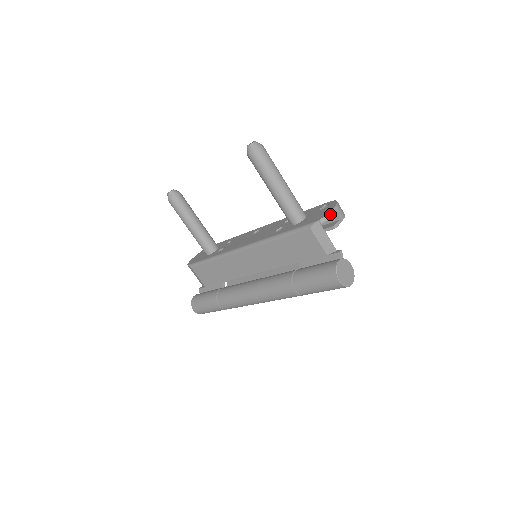
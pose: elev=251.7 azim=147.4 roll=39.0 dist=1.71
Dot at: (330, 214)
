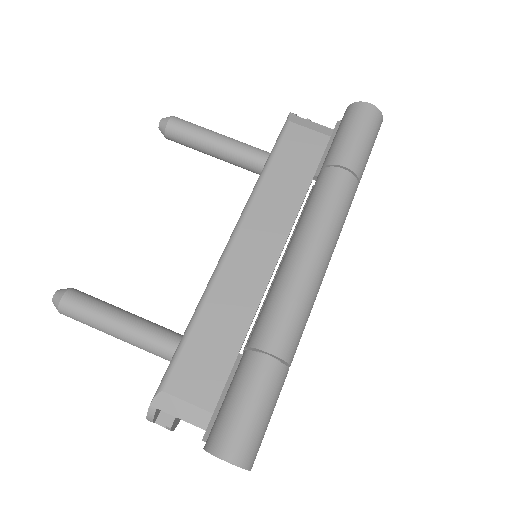
Dot at: occluded
